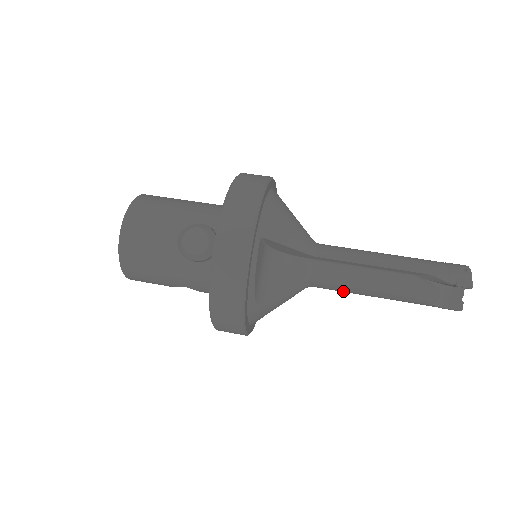
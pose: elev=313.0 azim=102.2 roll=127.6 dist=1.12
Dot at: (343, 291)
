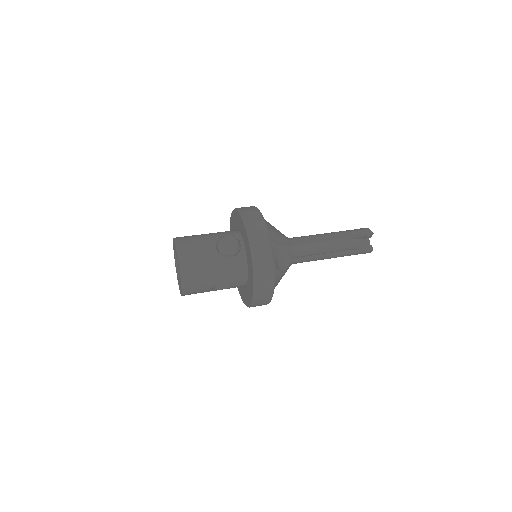
Dot at: (312, 258)
